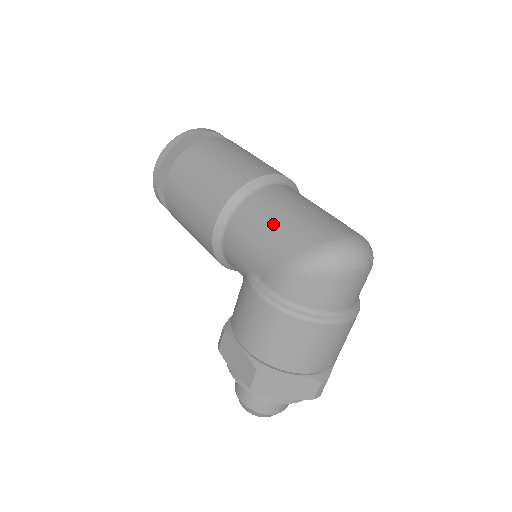
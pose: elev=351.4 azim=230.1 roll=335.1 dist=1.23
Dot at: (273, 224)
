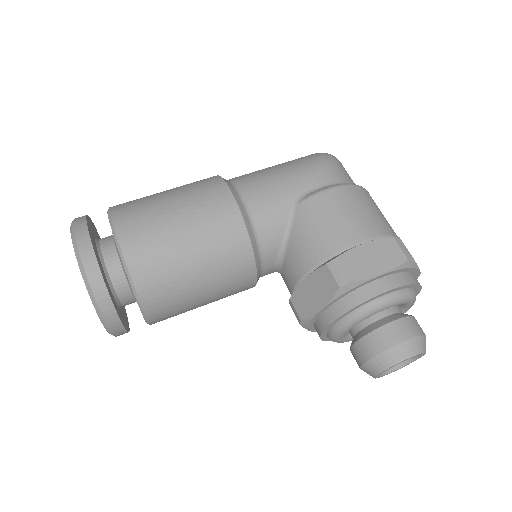
Dot at: (275, 166)
